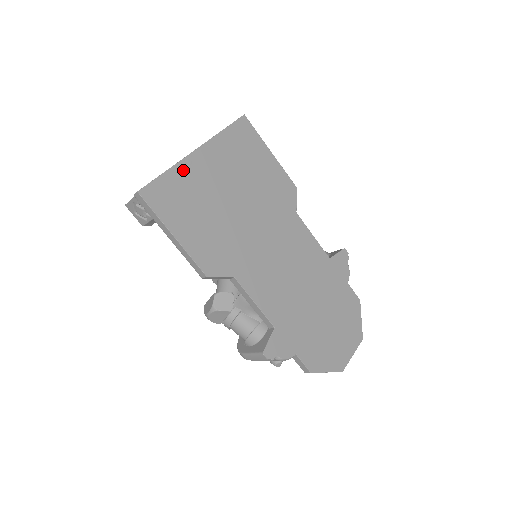
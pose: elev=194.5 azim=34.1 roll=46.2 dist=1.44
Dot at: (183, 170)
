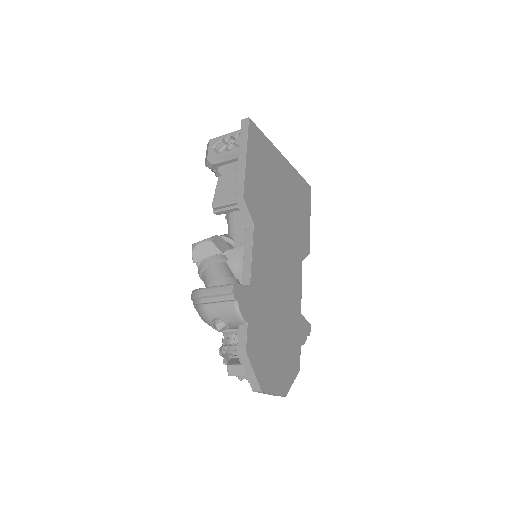
Dot at: (272, 150)
